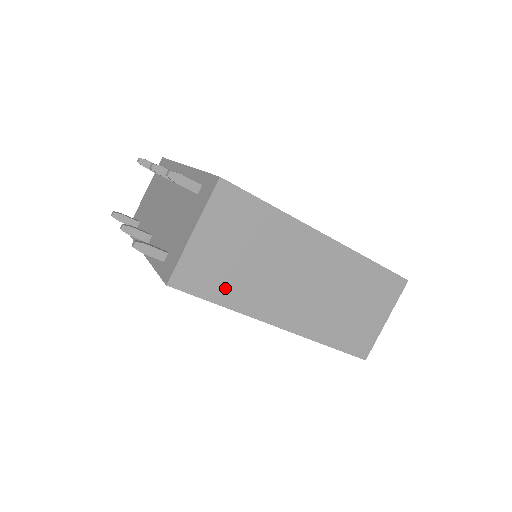
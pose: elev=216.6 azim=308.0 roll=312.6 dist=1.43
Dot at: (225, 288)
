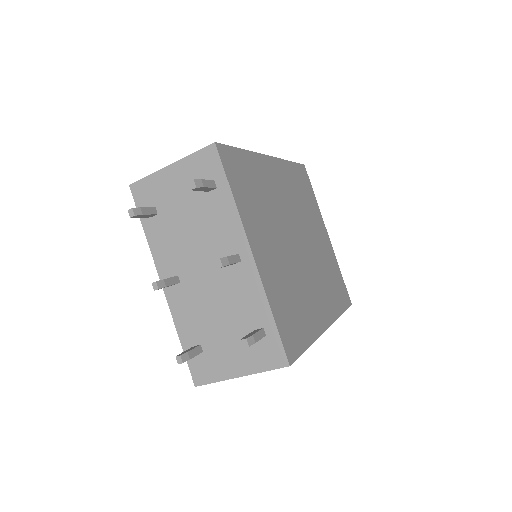
Dot at: occluded
